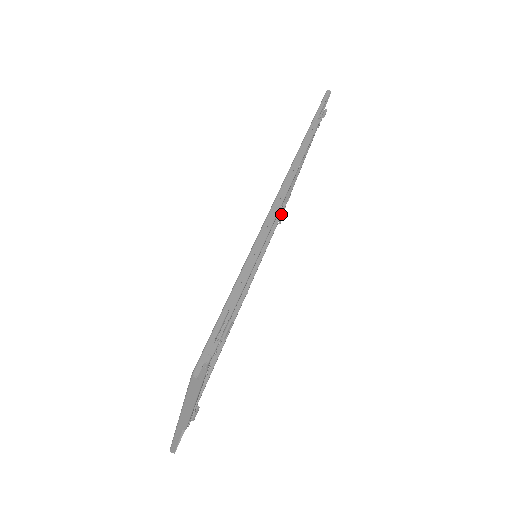
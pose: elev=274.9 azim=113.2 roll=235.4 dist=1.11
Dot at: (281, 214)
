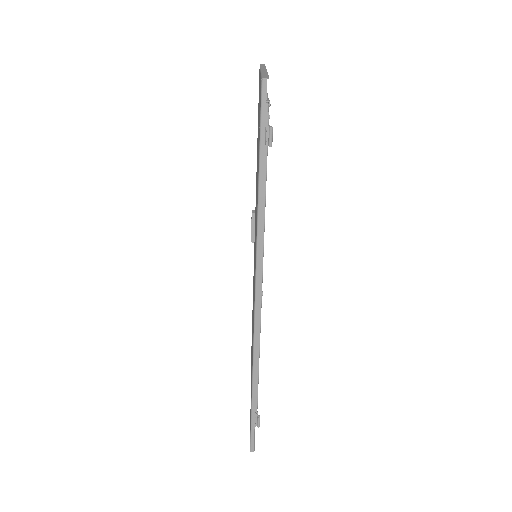
Dot at: occluded
